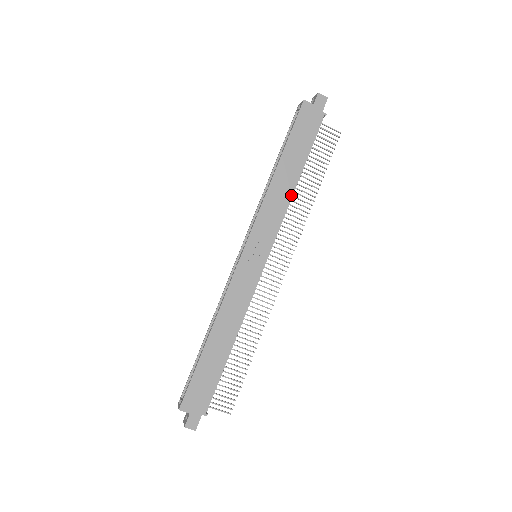
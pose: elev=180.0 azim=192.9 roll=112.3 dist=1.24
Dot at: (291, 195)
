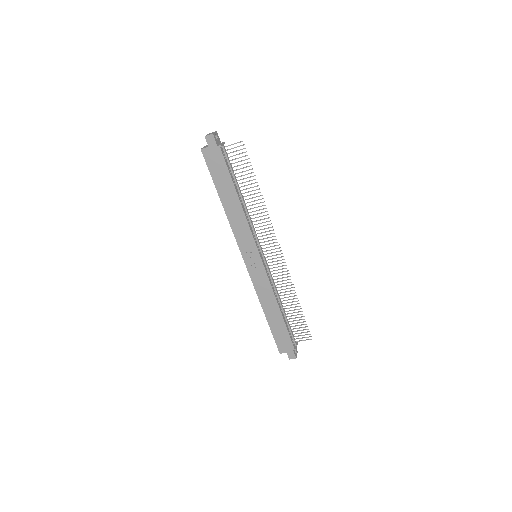
Dot at: (243, 212)
